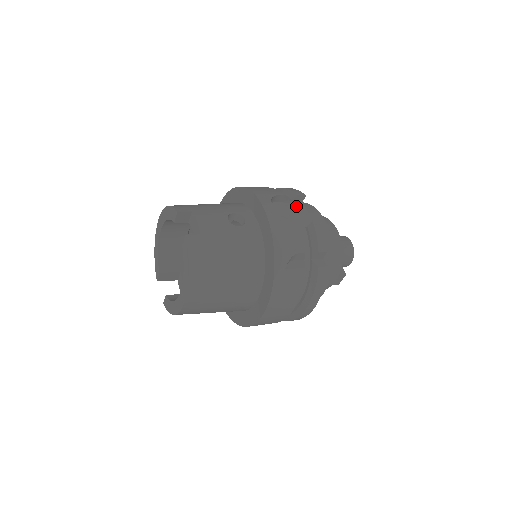
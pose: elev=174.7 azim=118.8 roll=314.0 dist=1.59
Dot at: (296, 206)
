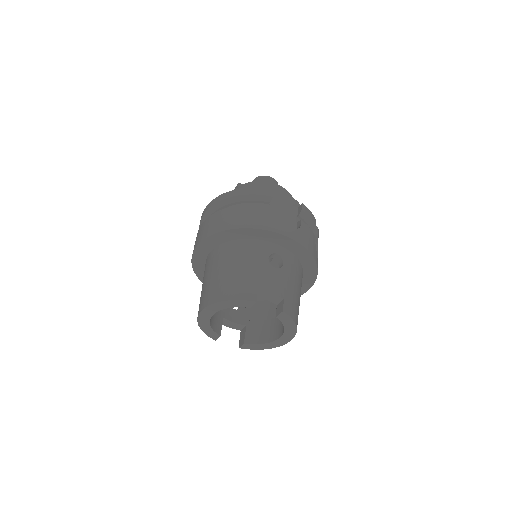
Dot at: (274, 204)
